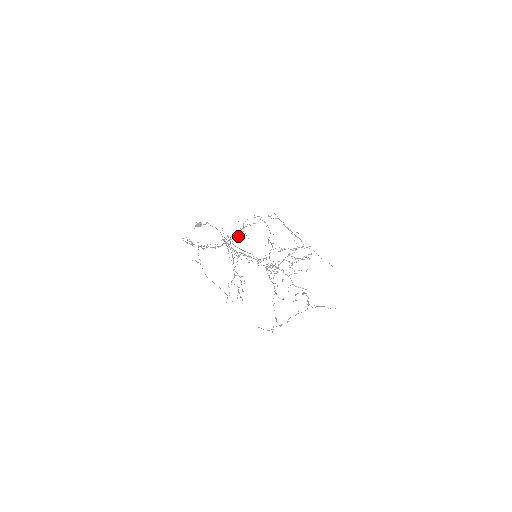
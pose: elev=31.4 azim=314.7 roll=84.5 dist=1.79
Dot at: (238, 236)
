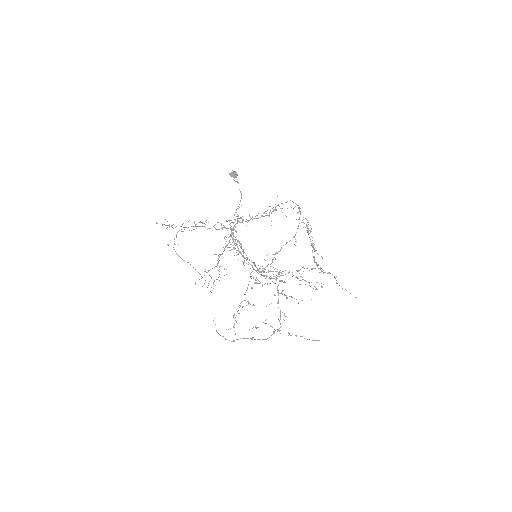
Dot at: occluded
